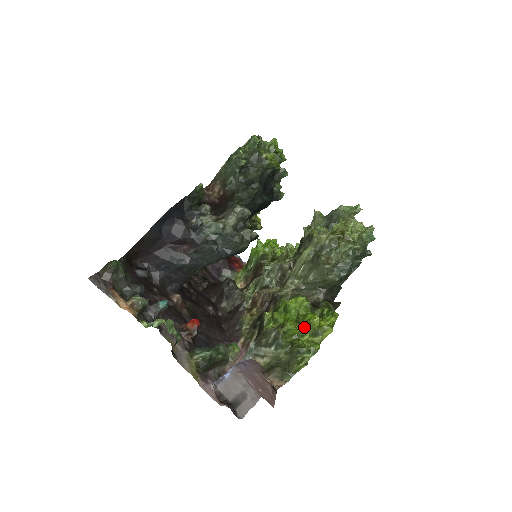
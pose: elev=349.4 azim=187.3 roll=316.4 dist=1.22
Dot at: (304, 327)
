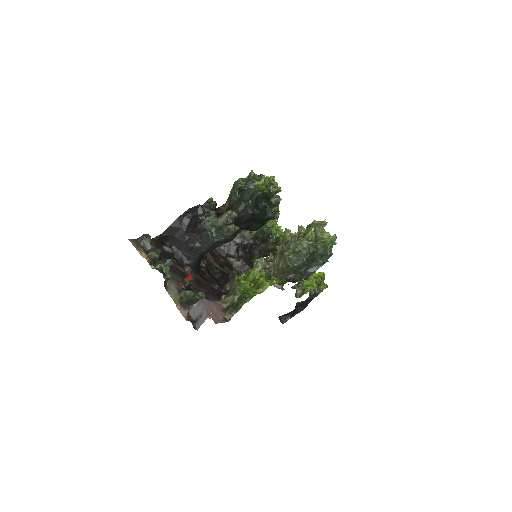
Dot at: (254, 284)
